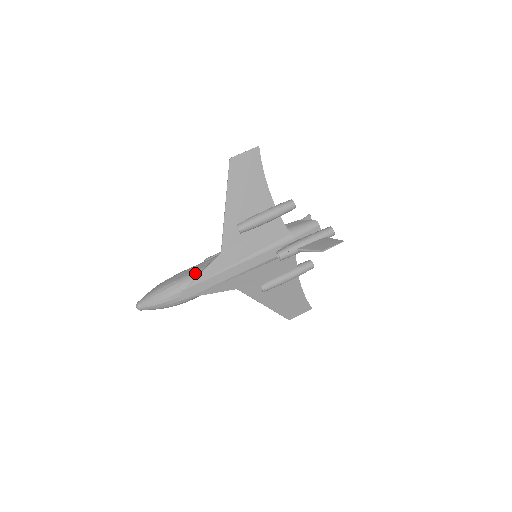
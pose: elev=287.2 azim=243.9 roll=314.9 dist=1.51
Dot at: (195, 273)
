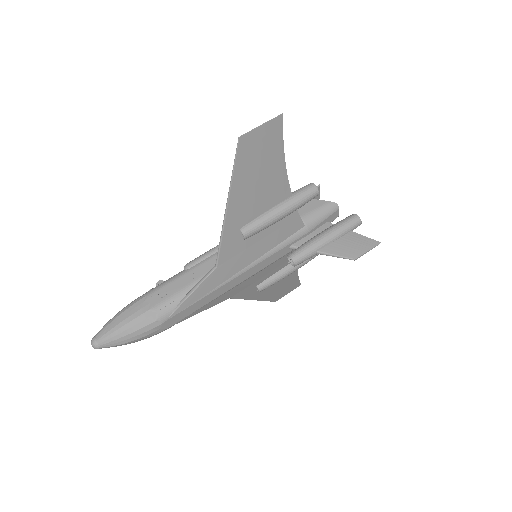
Dot at: (178, 296)
